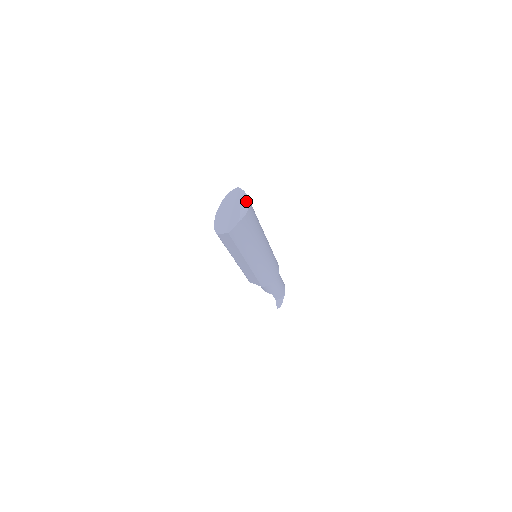
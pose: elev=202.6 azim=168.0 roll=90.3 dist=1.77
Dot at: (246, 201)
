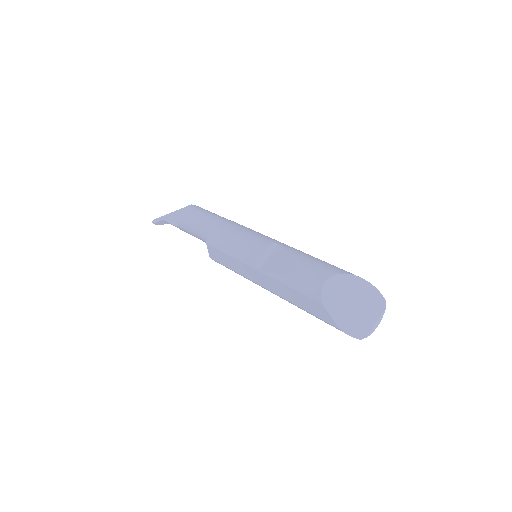
Dot at: occluded
